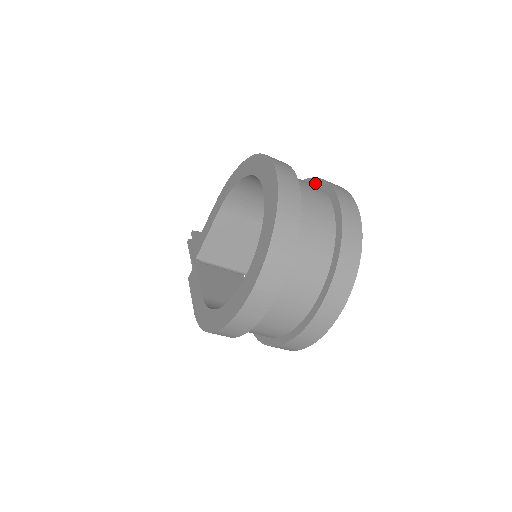
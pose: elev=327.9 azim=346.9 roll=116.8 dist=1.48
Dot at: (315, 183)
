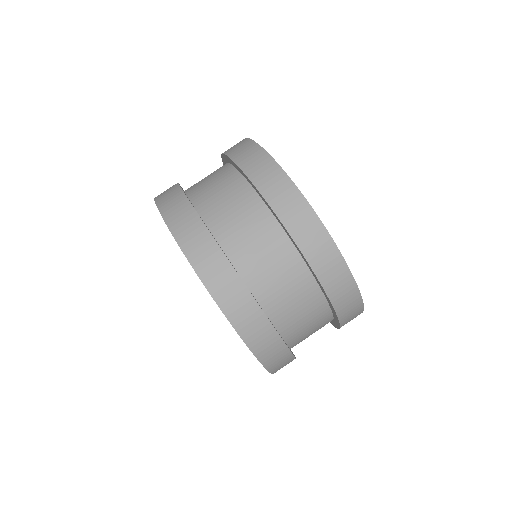
Dot at: (227, 160)
